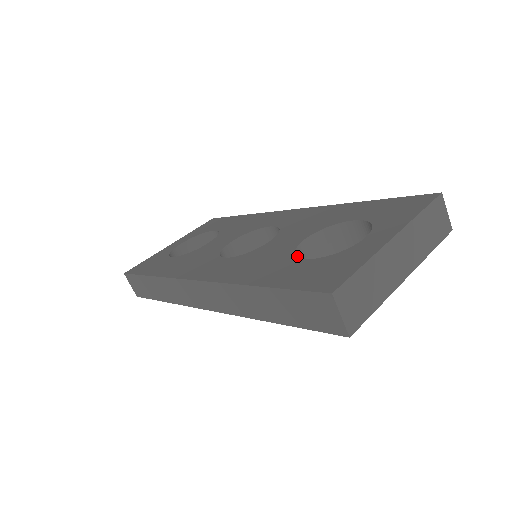
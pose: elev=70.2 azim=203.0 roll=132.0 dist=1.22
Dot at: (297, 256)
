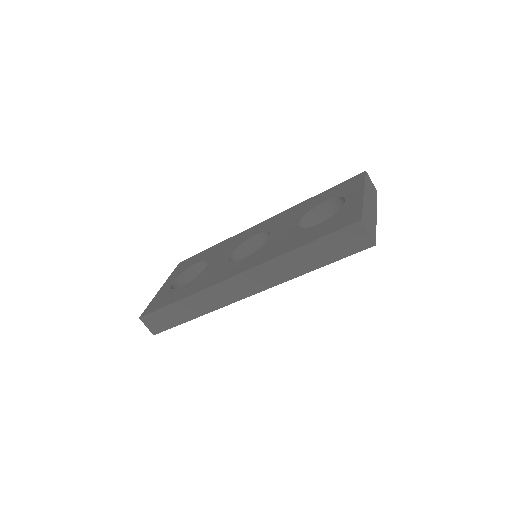
Dot at: occluded
